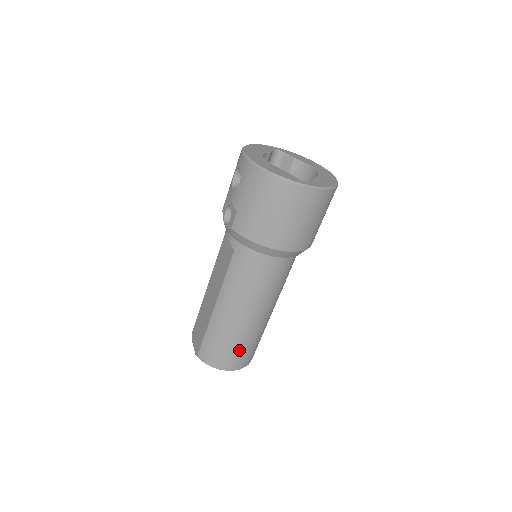
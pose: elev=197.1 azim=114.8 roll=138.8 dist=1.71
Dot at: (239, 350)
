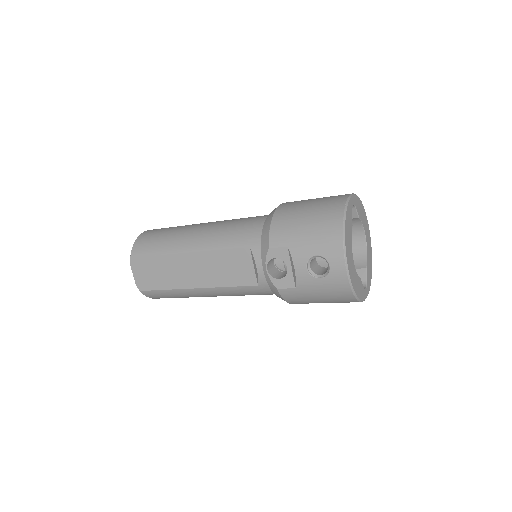
Dot at: occluded
